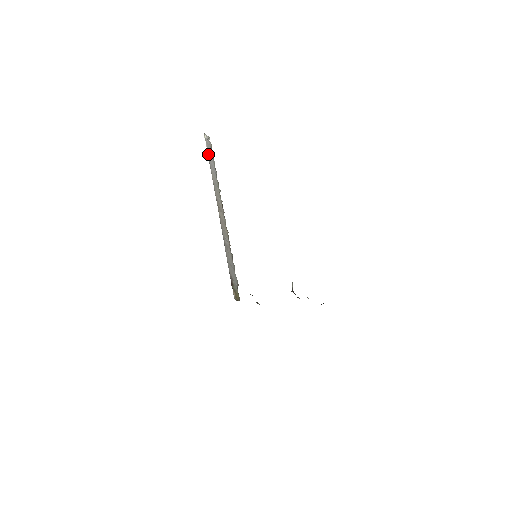
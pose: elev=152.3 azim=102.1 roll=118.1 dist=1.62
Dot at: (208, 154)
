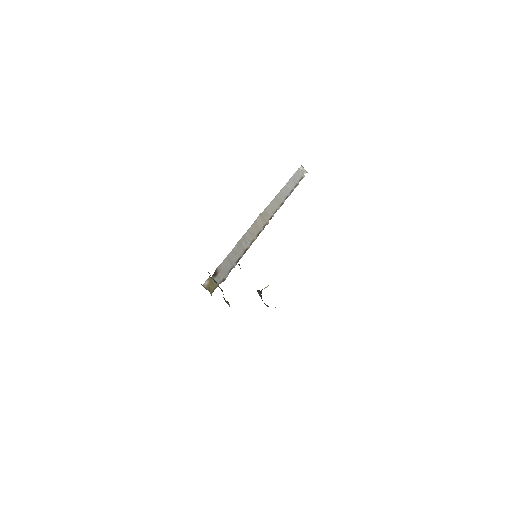
Dot at: (291, 179)
